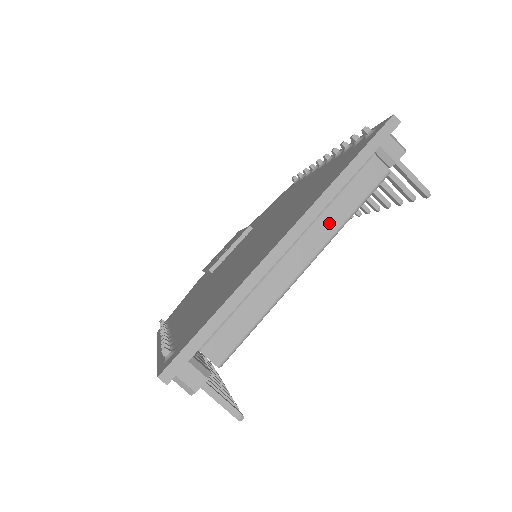
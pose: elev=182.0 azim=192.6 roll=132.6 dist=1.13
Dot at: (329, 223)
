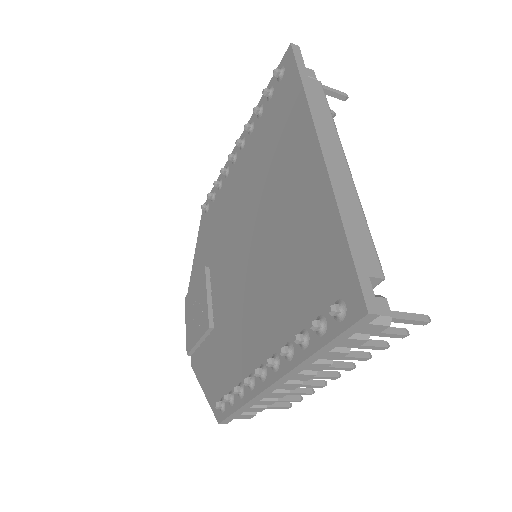
Dot at: (328, 130)
